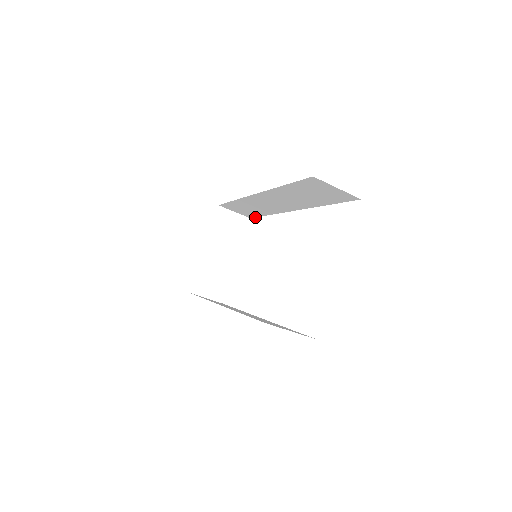
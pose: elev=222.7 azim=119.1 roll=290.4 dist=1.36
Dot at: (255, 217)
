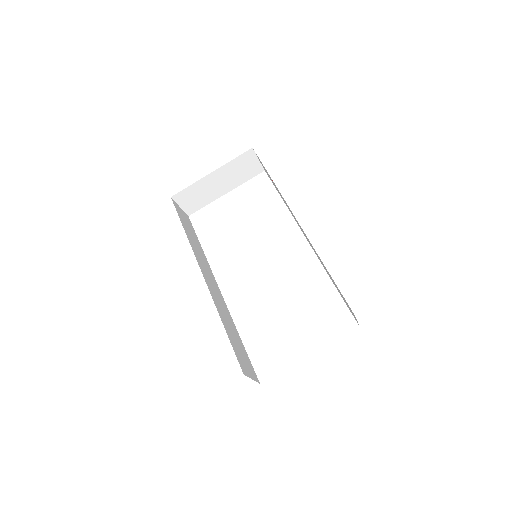
Dot at: (270, 179)
